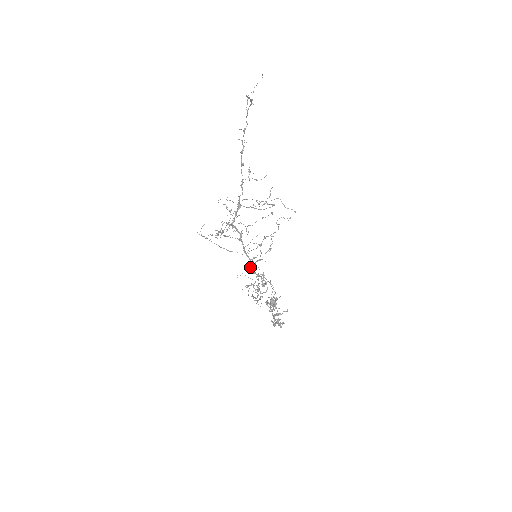
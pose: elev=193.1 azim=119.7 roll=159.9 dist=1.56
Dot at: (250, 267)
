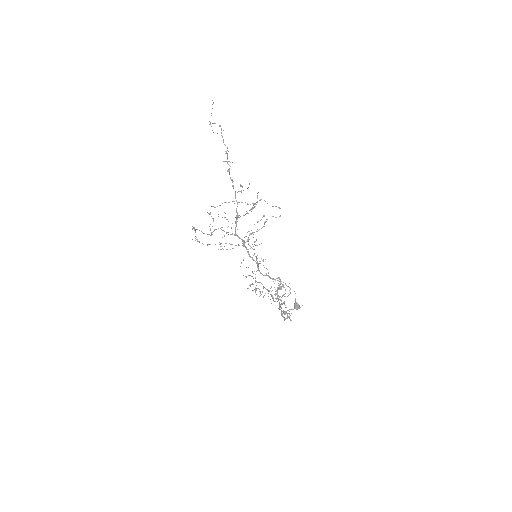
Dot at: (258, 269)
